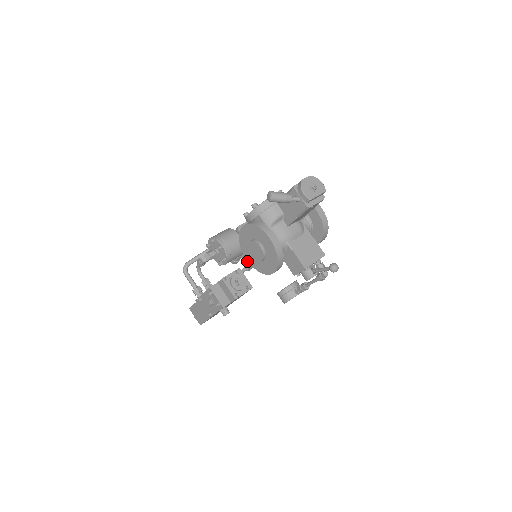
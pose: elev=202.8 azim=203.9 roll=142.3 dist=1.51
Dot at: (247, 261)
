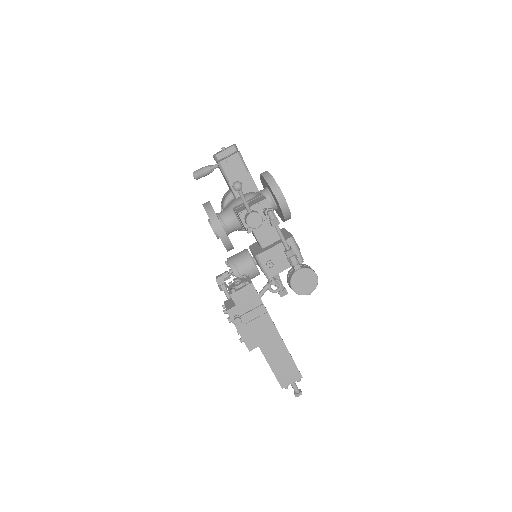
Dot at: occluded
